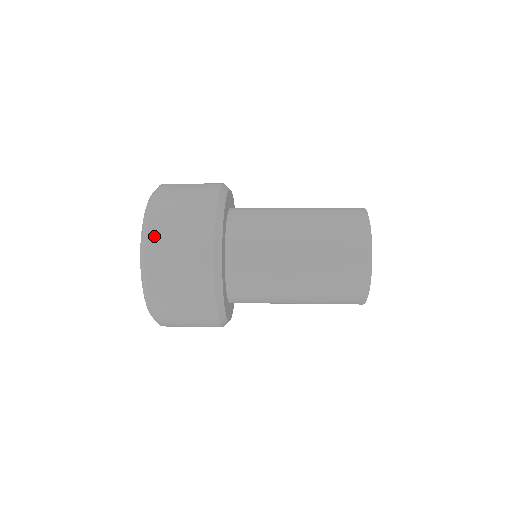
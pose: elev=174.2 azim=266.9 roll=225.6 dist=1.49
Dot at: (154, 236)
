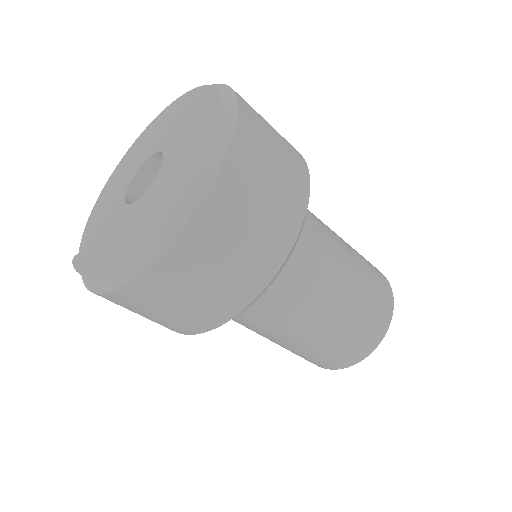
Dot at: (238, 162)
